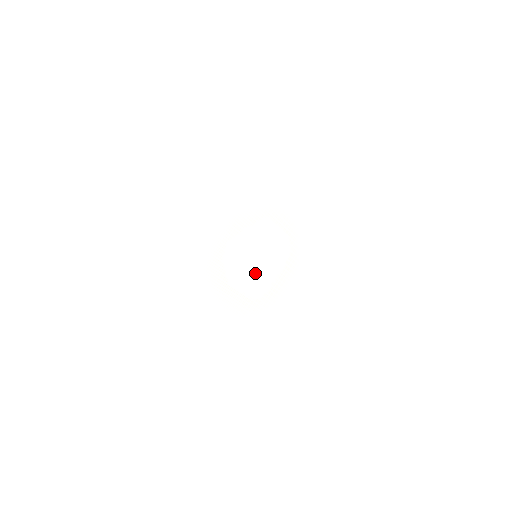
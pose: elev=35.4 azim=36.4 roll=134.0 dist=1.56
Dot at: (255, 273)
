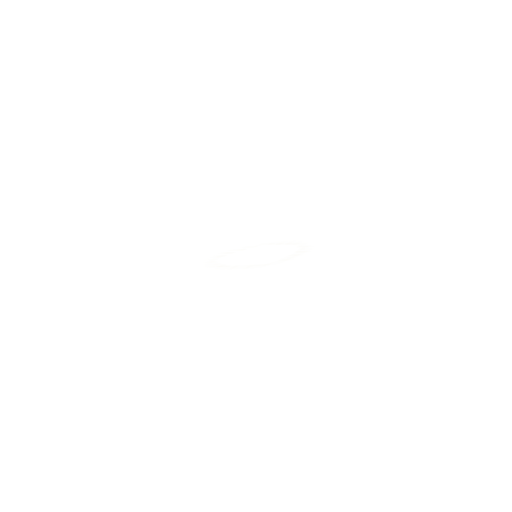
Dot at: (259, 259)
